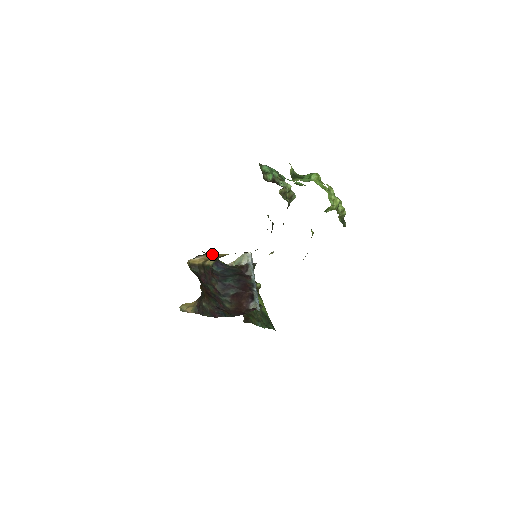
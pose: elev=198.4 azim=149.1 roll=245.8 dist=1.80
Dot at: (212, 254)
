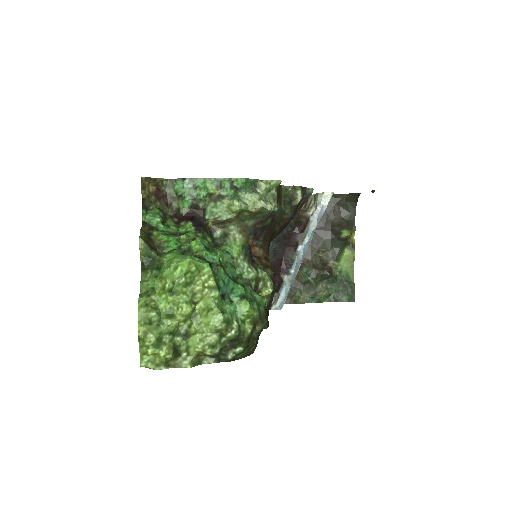
Dot at: occluded
